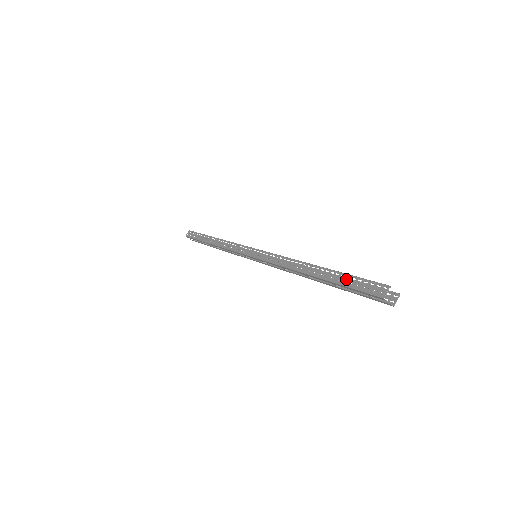
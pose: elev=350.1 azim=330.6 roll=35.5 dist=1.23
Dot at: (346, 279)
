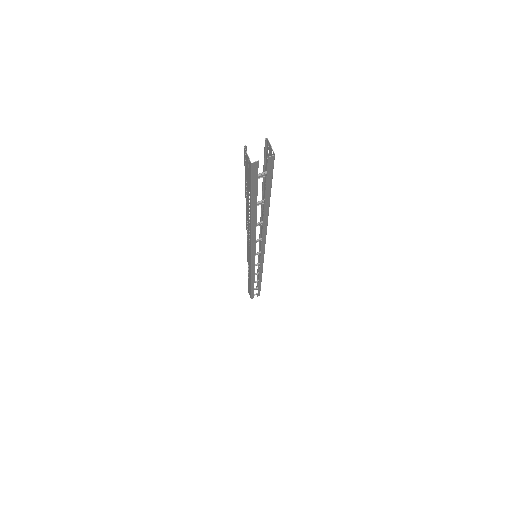
Dot at: (247, 190)
